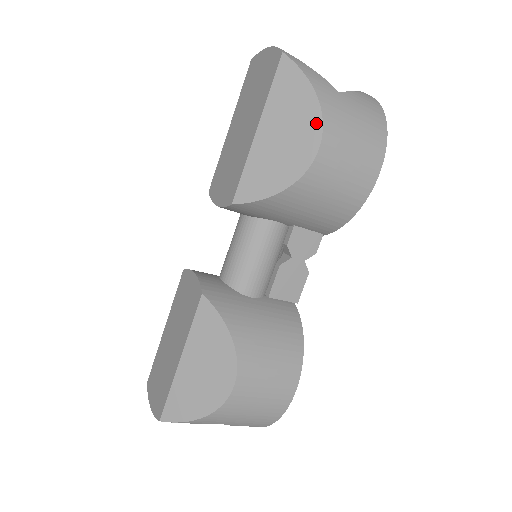
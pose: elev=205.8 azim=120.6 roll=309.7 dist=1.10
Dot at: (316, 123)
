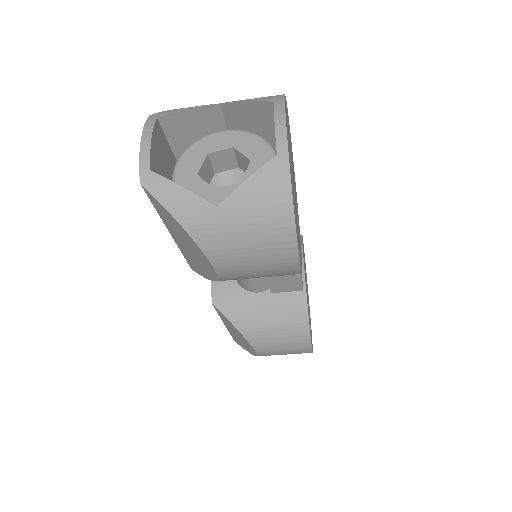
Dot at: (200, 252)
